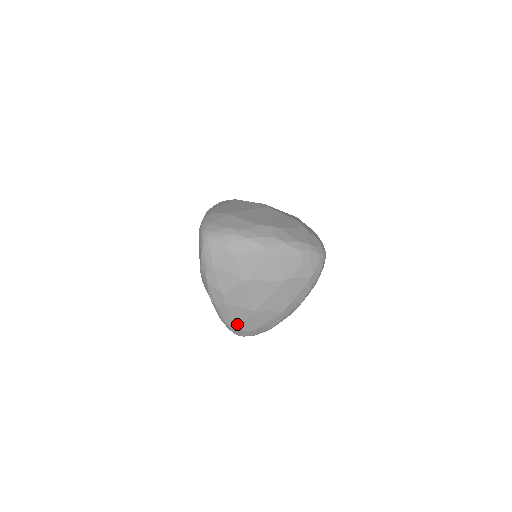
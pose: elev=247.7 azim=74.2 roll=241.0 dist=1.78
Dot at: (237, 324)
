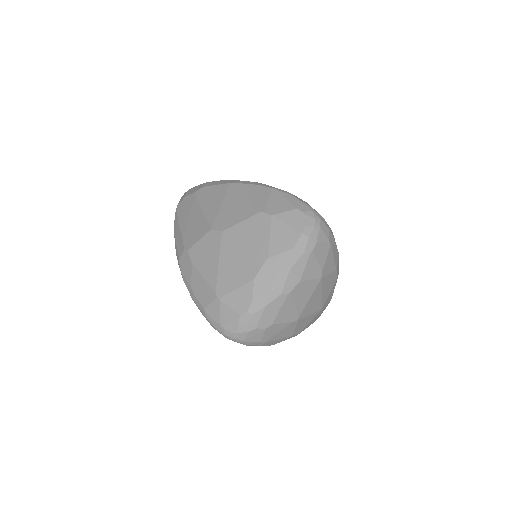
Dot at: occluded
